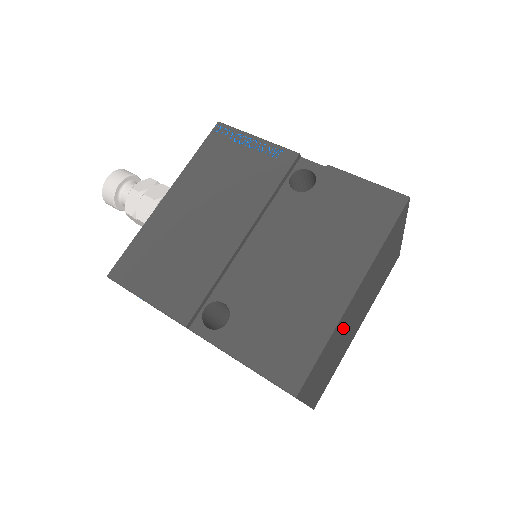
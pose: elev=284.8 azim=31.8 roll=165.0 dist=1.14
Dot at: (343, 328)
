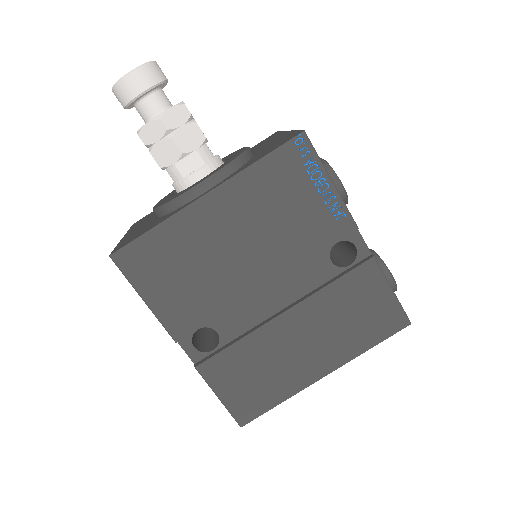
Dot at: occluded
